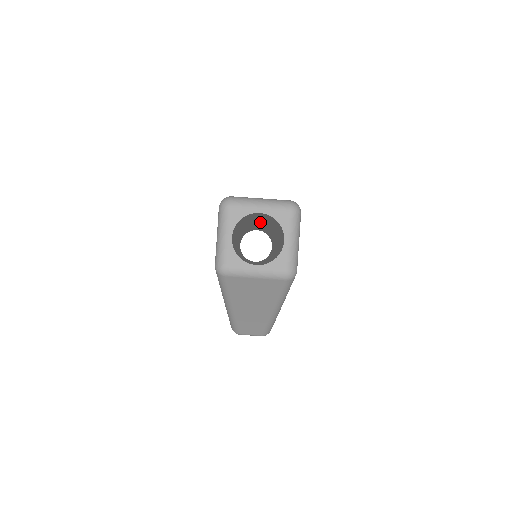
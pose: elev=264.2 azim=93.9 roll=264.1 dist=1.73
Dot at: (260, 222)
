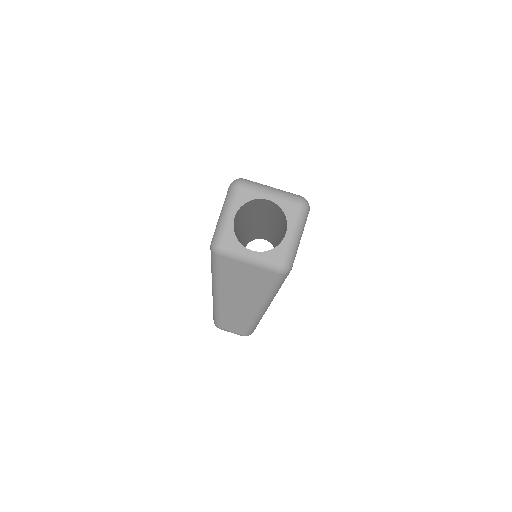
Dot at: (268, 222)
